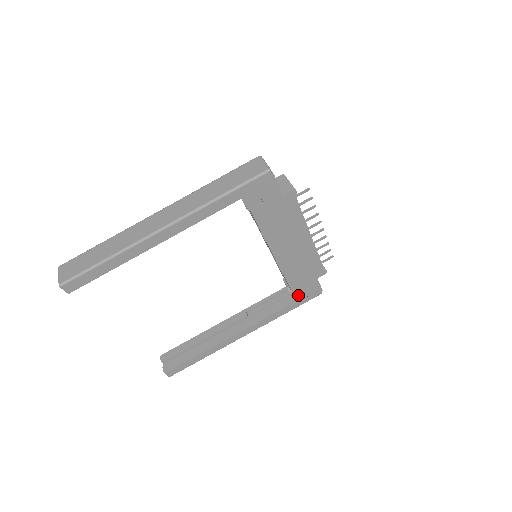
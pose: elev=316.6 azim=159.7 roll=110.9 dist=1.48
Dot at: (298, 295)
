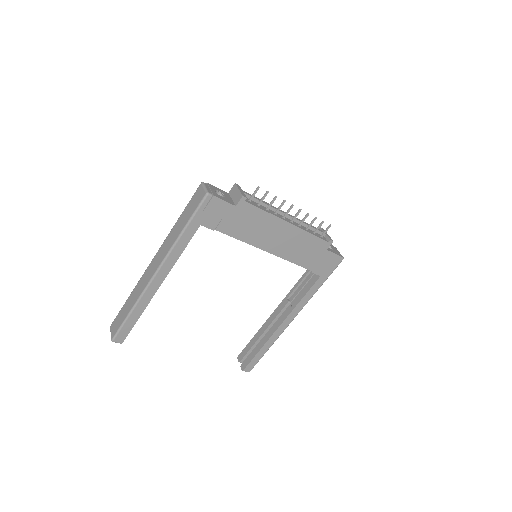
Dot at: (319, 270)
